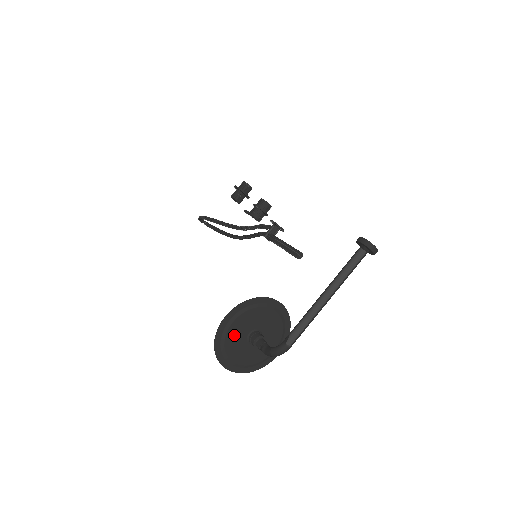
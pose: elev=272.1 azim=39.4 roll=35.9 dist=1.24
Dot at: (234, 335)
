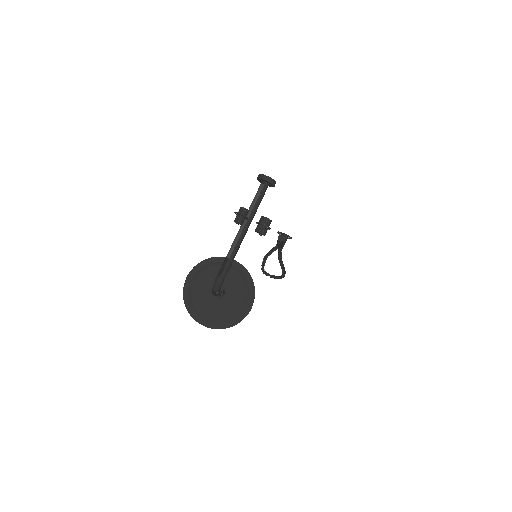
Dot at: (199, 293)
